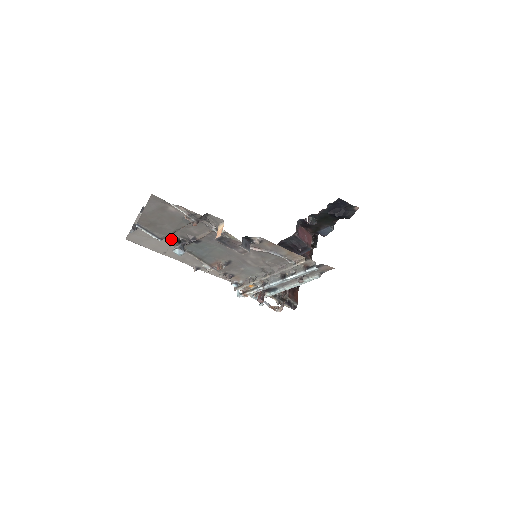
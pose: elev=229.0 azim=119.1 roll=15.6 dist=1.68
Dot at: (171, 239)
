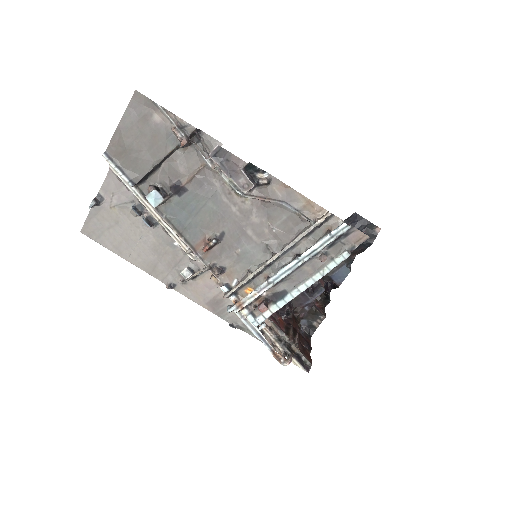
Dot at: (146, 192)
